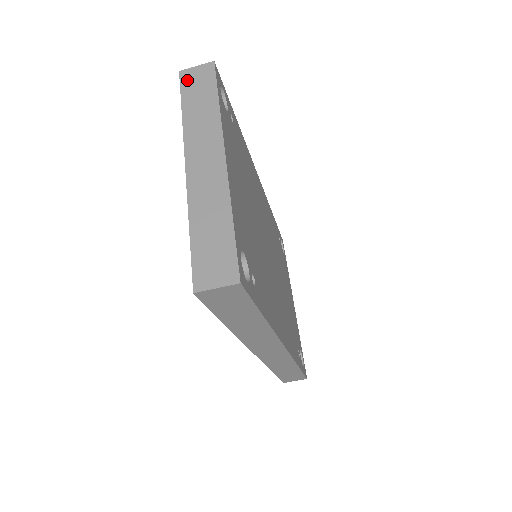
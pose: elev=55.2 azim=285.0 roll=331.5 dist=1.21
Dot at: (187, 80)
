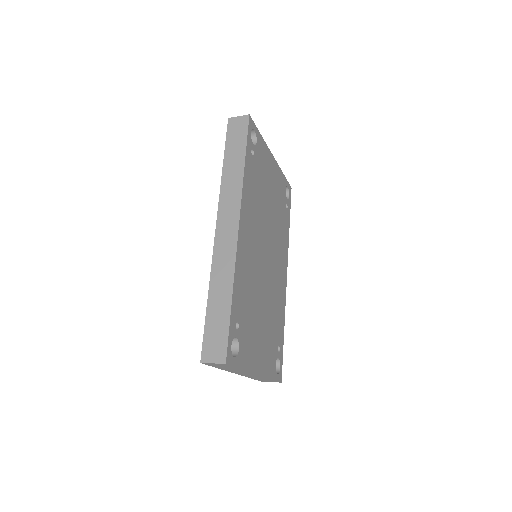
Dot at: (211, 365)
